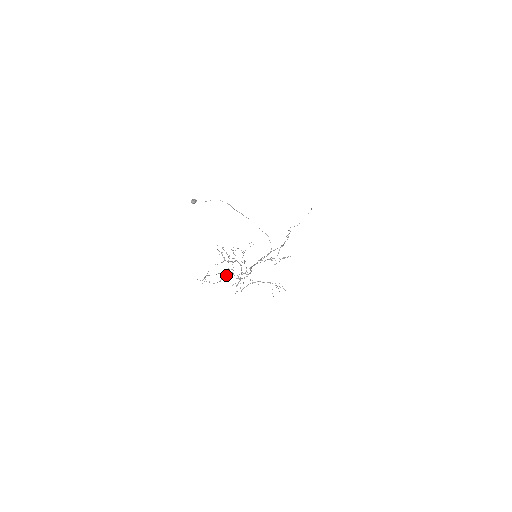
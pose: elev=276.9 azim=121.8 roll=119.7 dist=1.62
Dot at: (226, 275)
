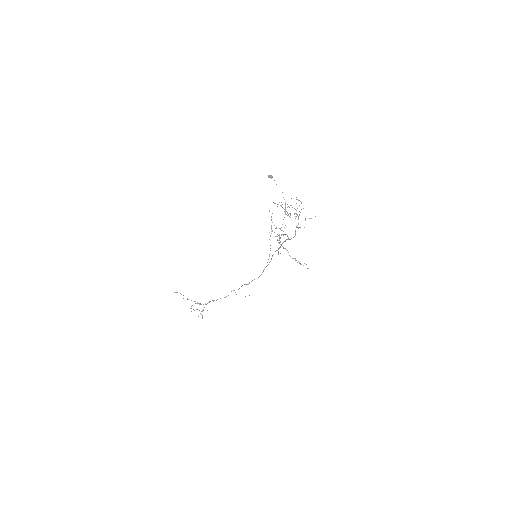
Dot at: (271, 226)
